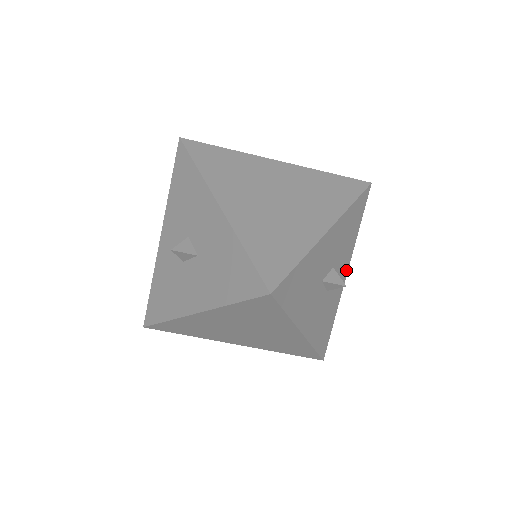
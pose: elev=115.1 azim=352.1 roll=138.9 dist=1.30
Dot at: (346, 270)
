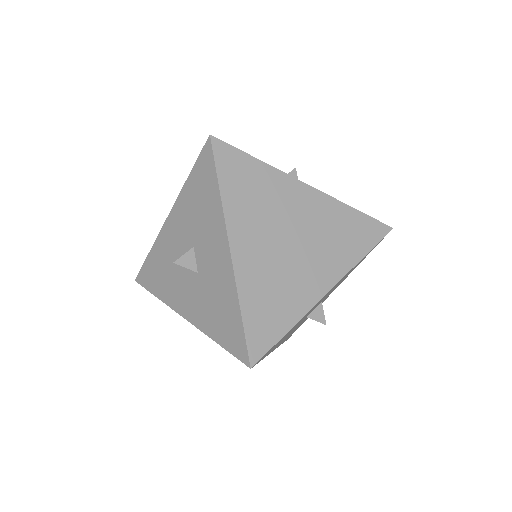
Dot at: occluded
